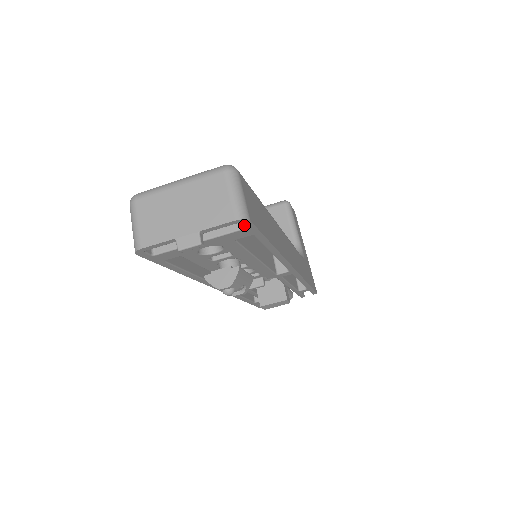
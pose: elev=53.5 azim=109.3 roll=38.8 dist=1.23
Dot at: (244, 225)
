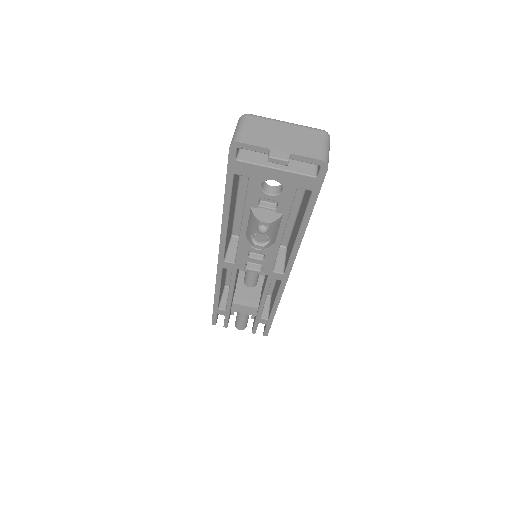
Dot at: (319, 172)
